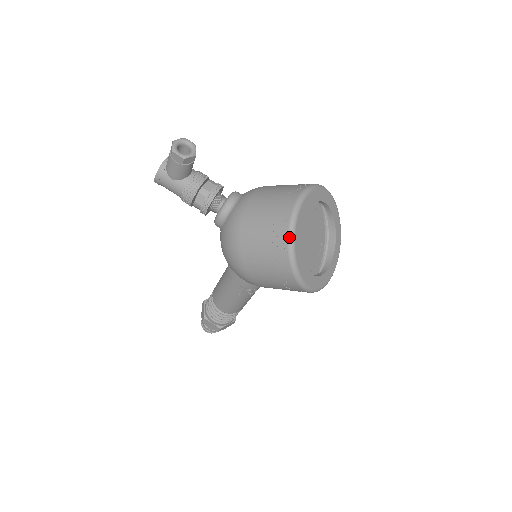
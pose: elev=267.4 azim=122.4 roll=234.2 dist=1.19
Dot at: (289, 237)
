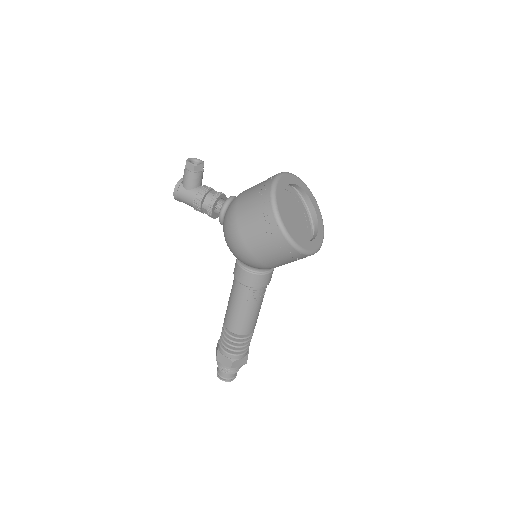
Dot at: (271, 194)
